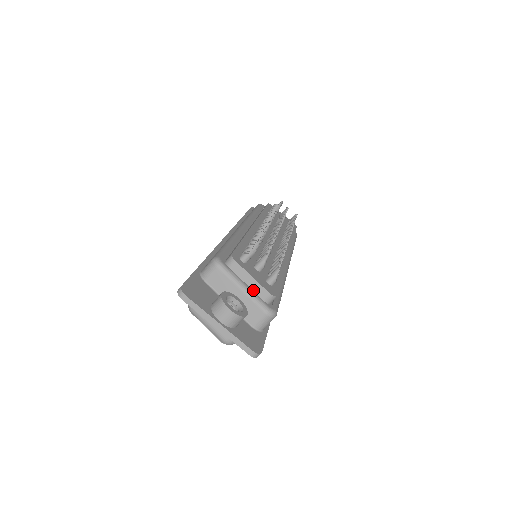
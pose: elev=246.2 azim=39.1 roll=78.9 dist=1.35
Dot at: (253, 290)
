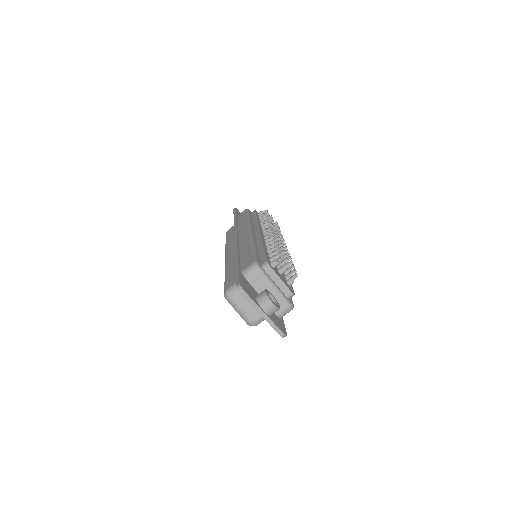
Dot at: (280, 289)
